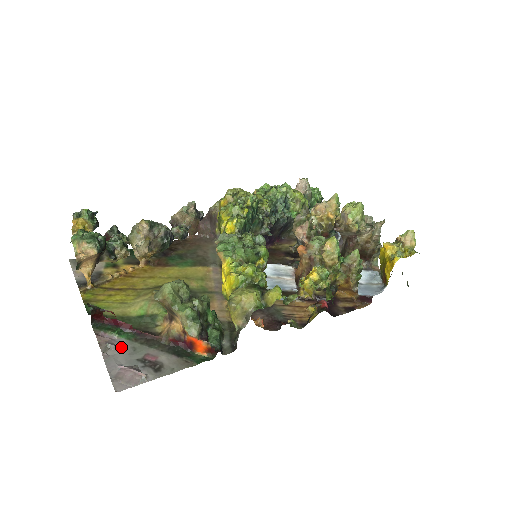
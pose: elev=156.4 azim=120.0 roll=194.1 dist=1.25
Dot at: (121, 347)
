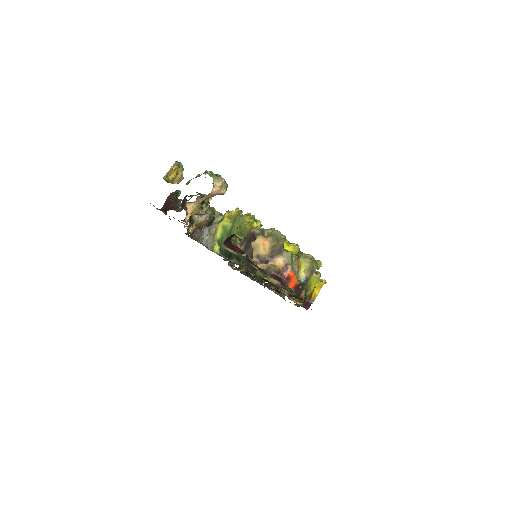
Dot at: occluded
